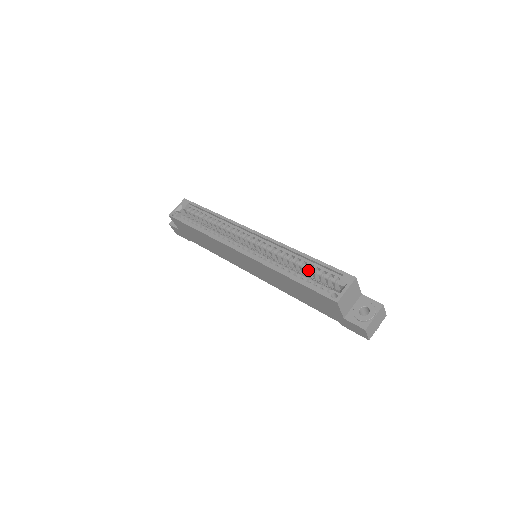
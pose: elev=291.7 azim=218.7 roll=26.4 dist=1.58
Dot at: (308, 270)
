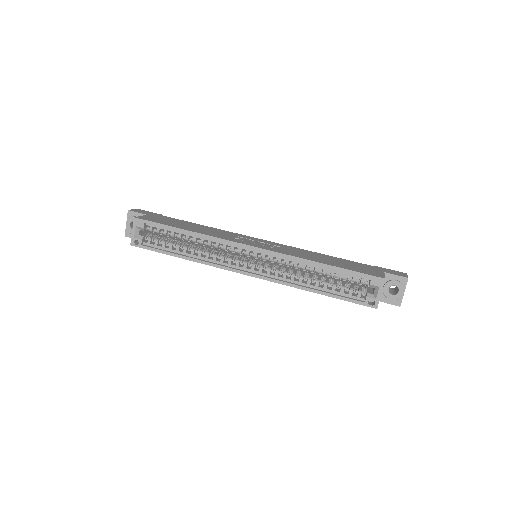
Dot at: (330, 276)
